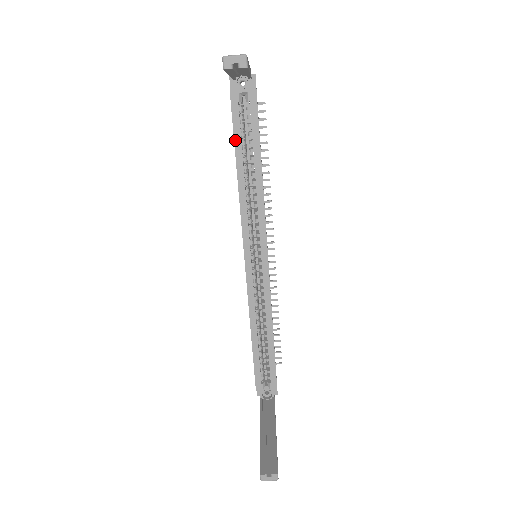
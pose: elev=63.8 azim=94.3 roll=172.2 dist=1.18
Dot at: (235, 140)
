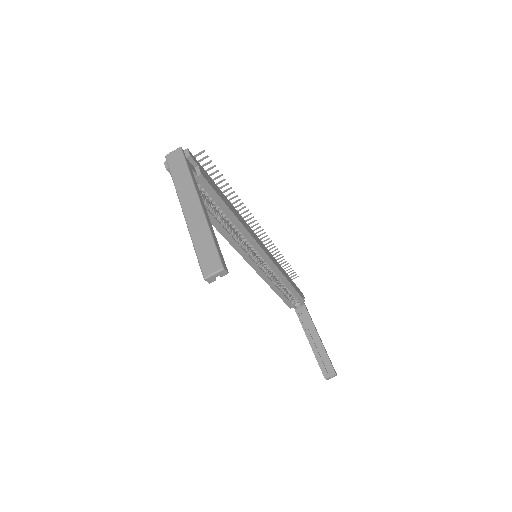
Dot at: occluded
